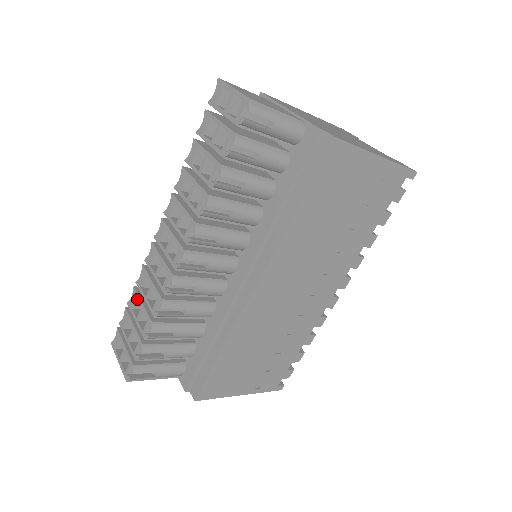
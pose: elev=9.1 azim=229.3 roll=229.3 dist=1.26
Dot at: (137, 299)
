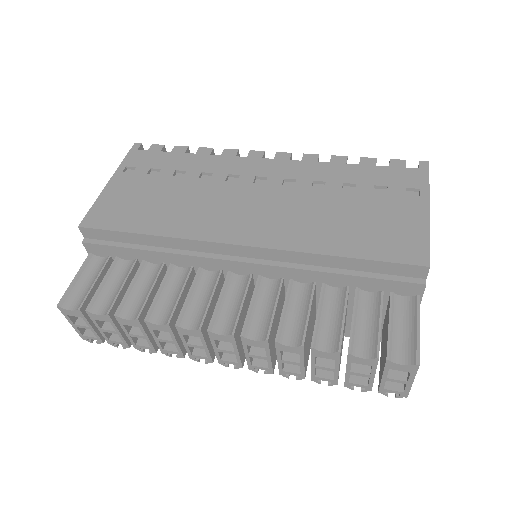
Dot at: (136, 325)
